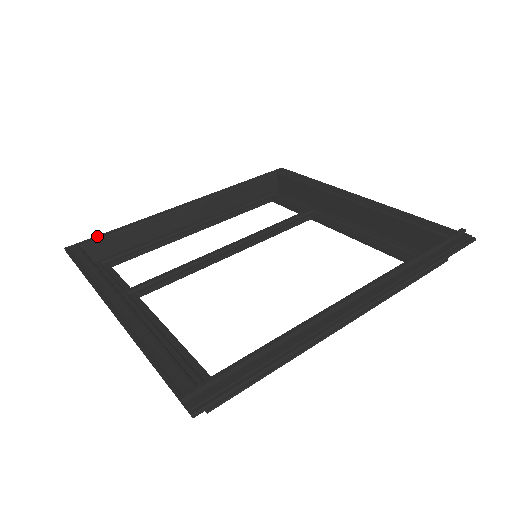
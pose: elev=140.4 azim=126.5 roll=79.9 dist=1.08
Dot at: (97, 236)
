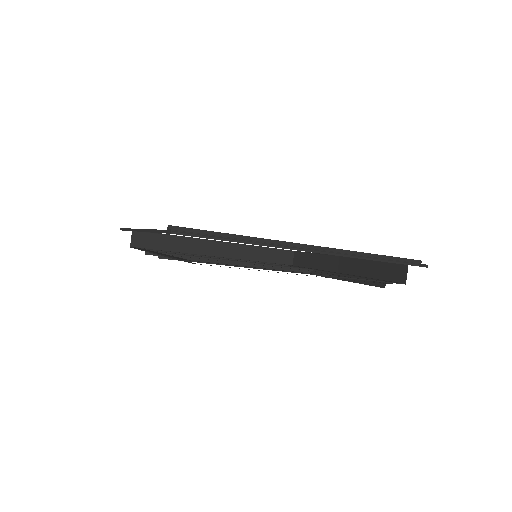
Dot at: occluded
